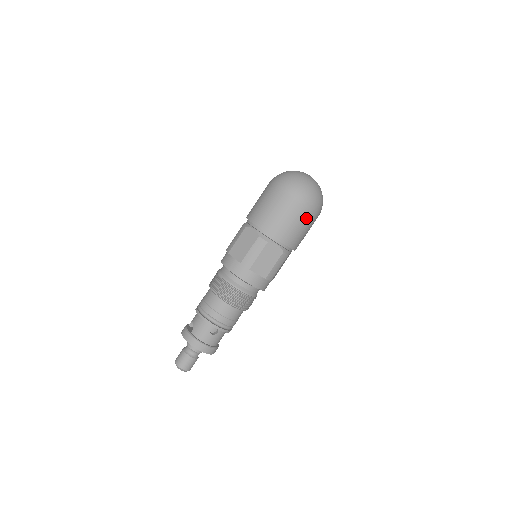
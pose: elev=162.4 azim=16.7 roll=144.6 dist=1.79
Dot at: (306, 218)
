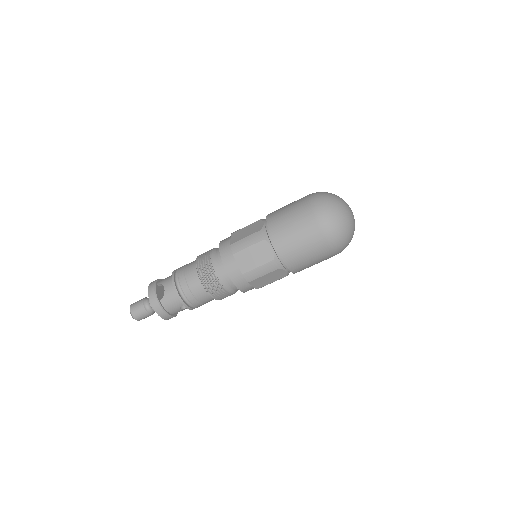
Dot at: (326, 259)
